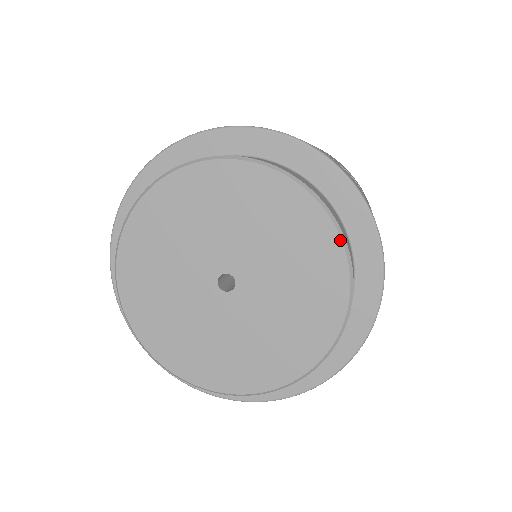
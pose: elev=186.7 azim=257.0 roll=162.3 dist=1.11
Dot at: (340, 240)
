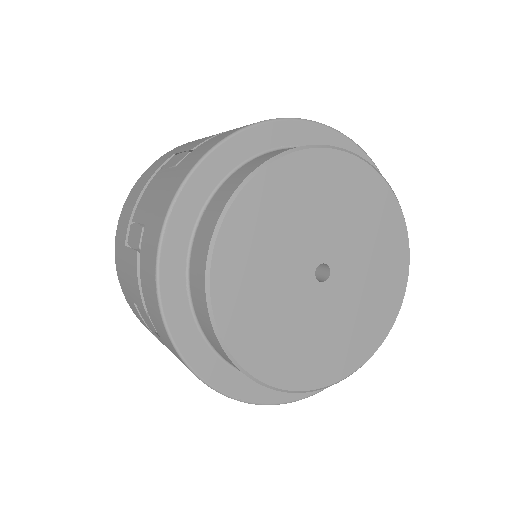
Dot at: (409, 251)
